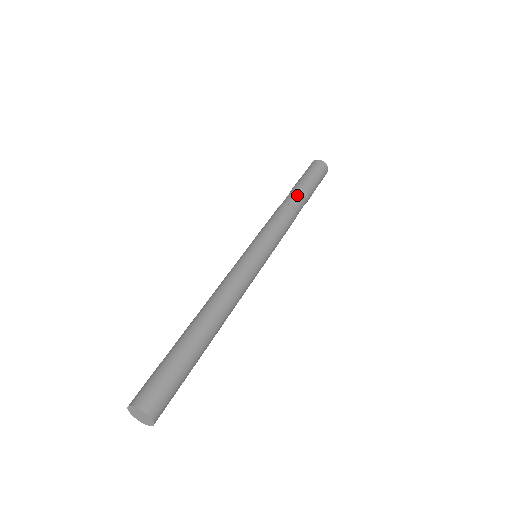
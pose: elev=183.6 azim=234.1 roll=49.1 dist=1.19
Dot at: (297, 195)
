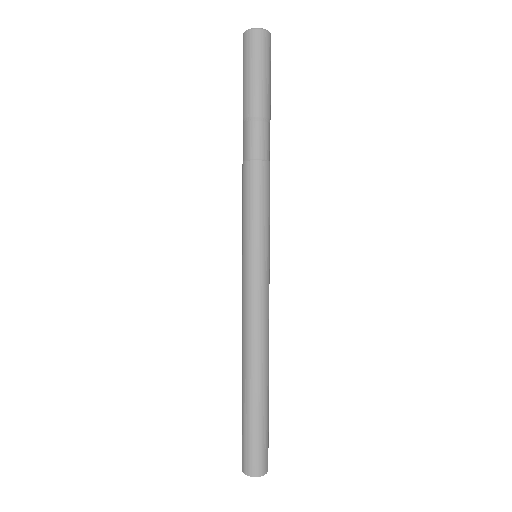
Dot at: (257, 133)
